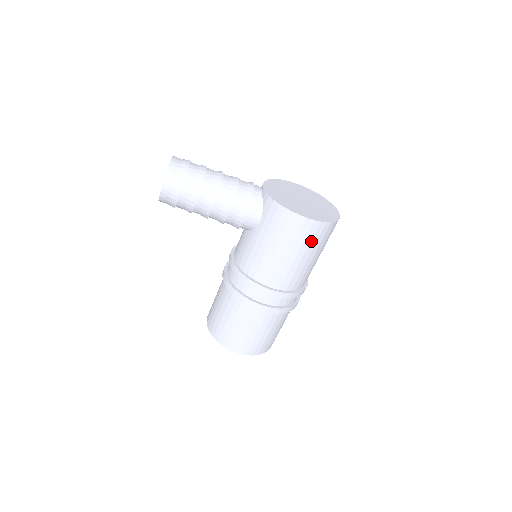
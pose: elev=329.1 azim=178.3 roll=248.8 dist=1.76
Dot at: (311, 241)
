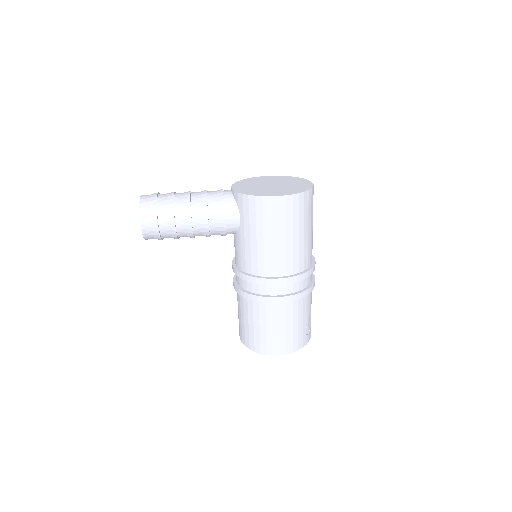
Dot at: (293, 217)
